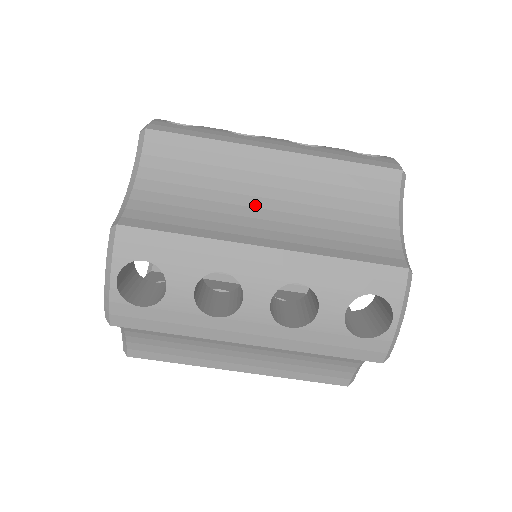
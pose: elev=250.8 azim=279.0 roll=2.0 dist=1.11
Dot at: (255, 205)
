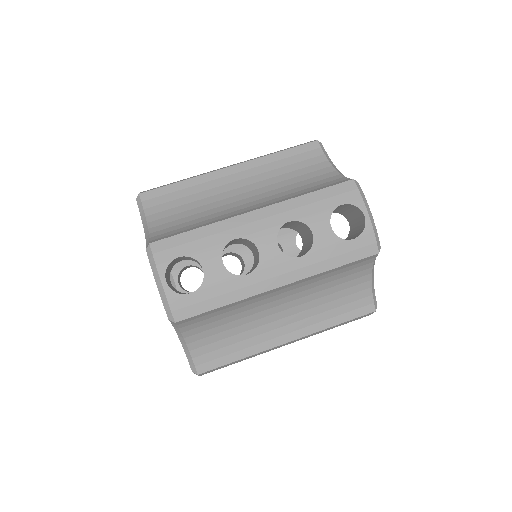
Dot at: (235, 200)
